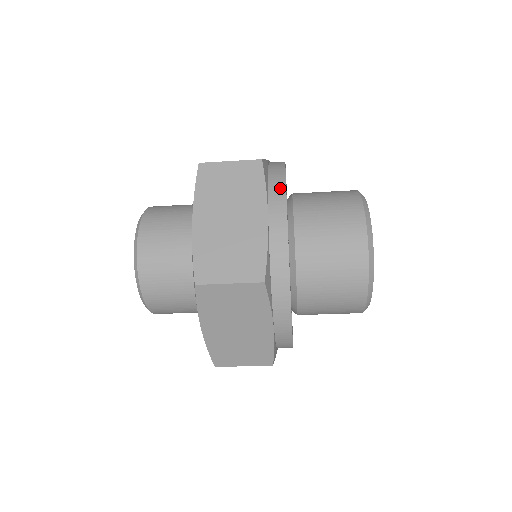
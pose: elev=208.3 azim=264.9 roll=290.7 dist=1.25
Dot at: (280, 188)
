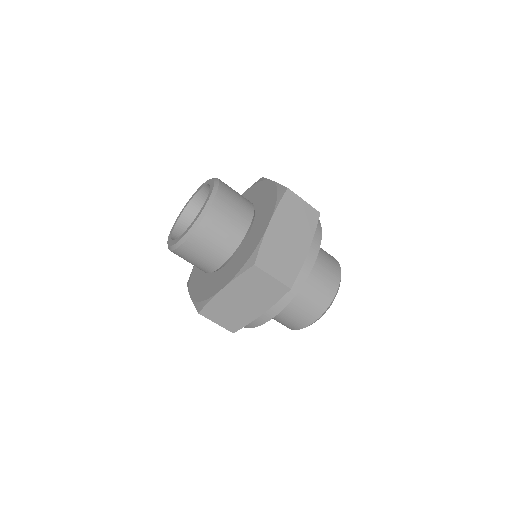
Dot at: (319, 236)
